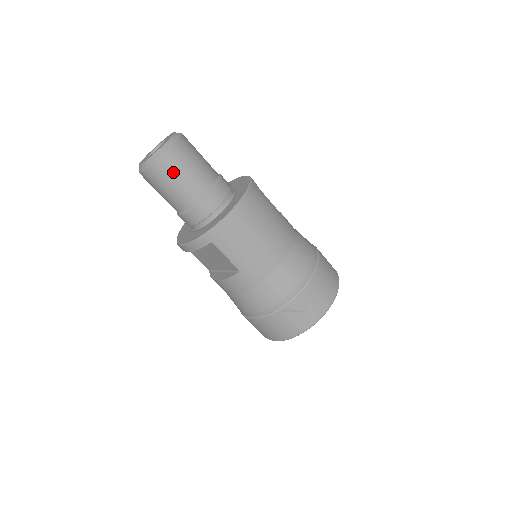
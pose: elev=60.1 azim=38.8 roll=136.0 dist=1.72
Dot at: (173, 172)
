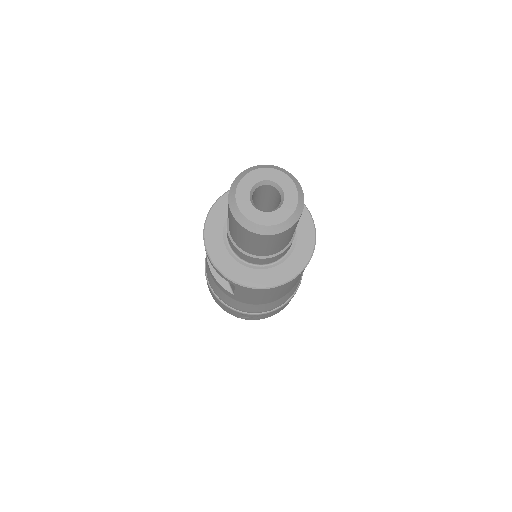
Dot at: (260, 242)
